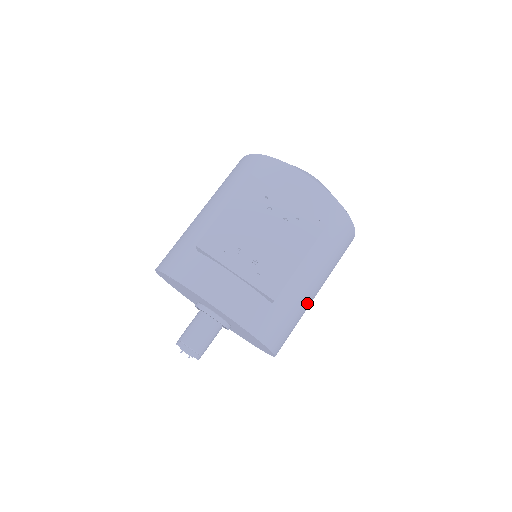
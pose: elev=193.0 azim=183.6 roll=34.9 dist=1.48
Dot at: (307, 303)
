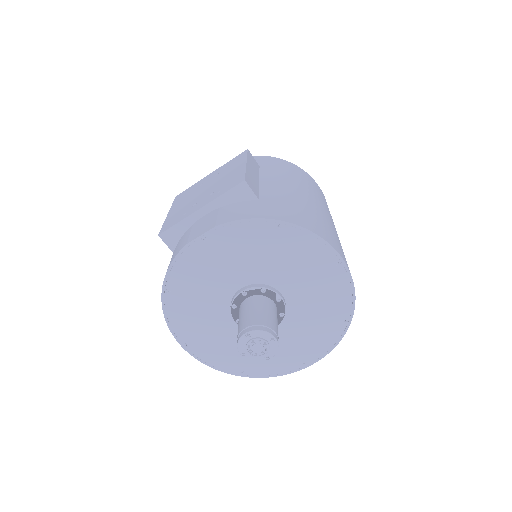
Dot at: (312, 206)
